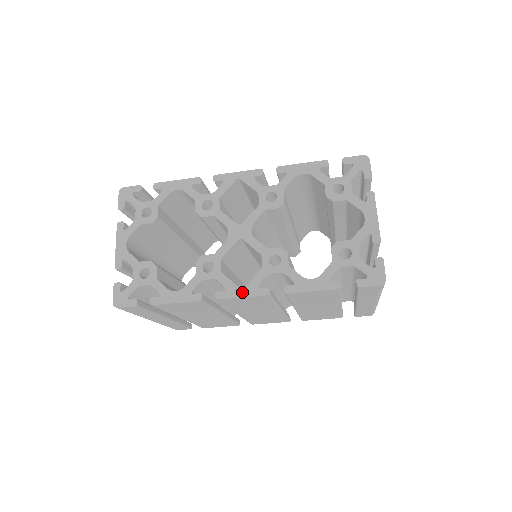
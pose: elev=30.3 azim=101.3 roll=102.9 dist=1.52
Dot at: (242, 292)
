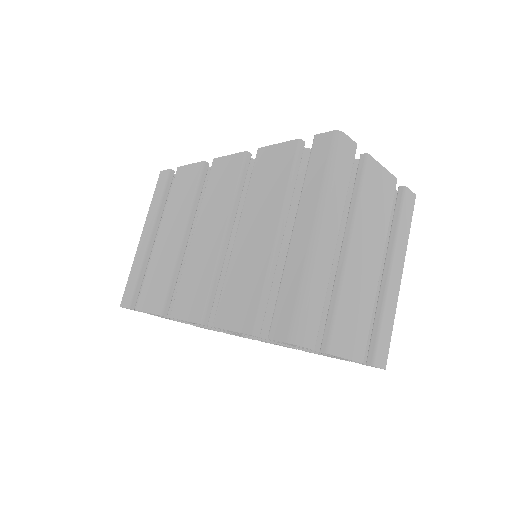
Dot at: occluded
